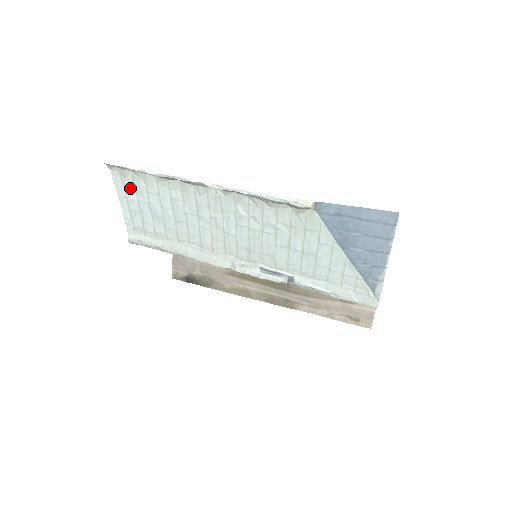
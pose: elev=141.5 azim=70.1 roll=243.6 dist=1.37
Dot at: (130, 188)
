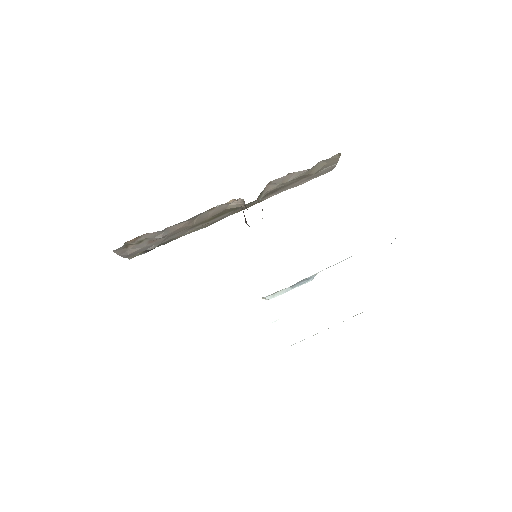
Dot at: occluded
